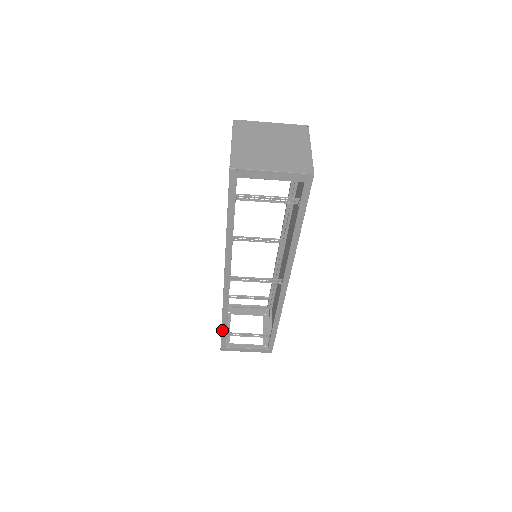
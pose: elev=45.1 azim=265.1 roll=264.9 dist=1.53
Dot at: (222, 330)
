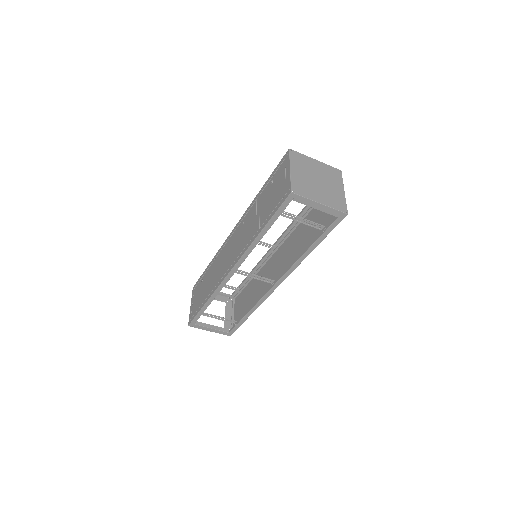
Dot at: (201, 310)
